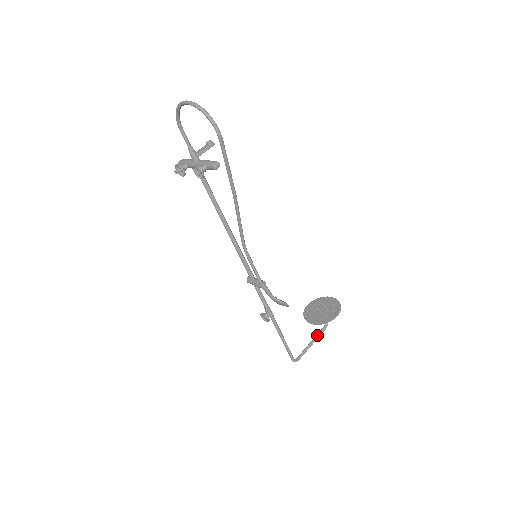
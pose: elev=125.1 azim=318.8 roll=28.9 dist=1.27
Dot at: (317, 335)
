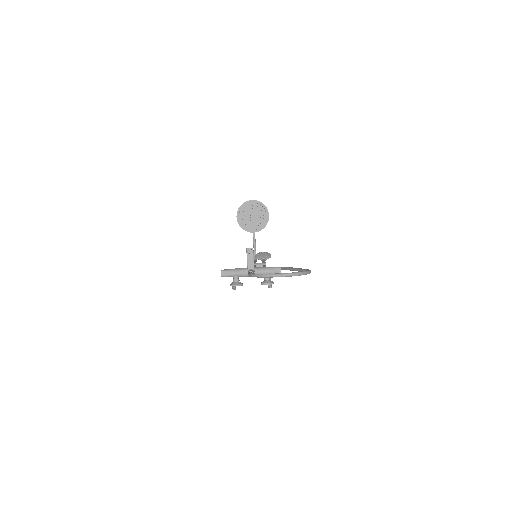
Dot at: occluded
